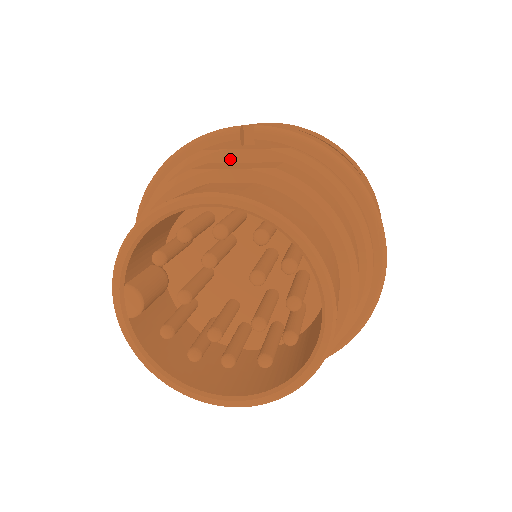
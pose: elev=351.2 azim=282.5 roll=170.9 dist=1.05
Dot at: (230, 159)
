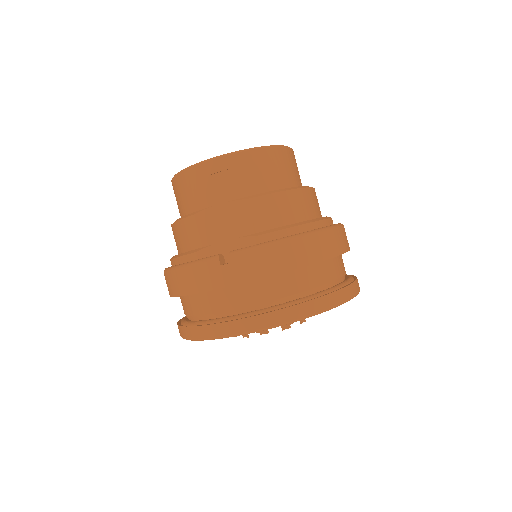
Dot at: occluded
